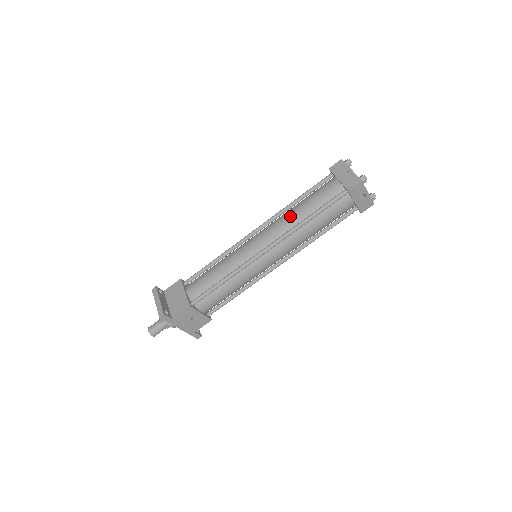
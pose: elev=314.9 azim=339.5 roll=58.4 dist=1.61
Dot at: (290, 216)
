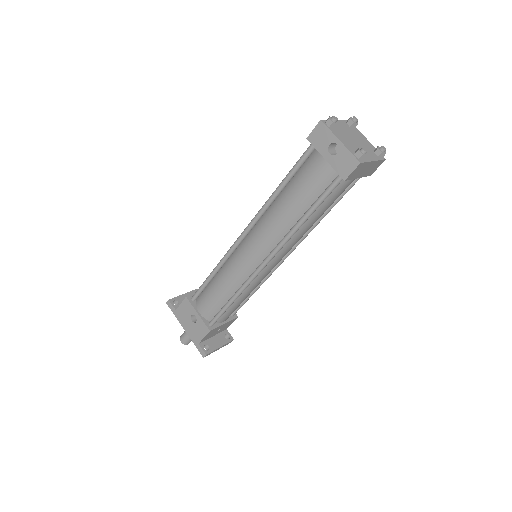
Dot at: occluded
